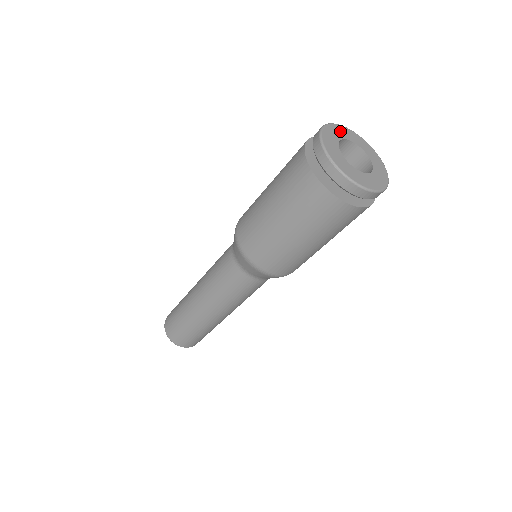
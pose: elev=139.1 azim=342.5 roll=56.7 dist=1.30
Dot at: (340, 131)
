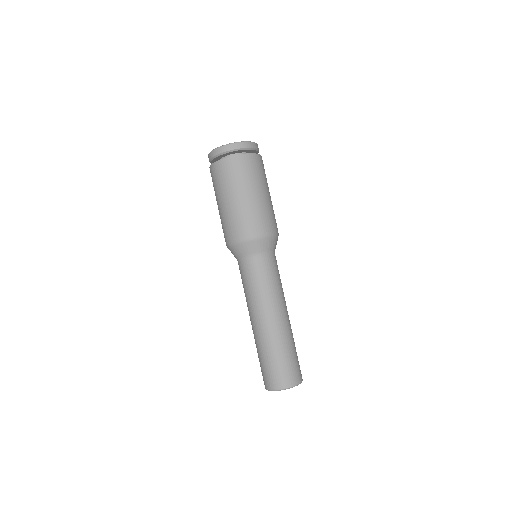
Dot at: occluded
